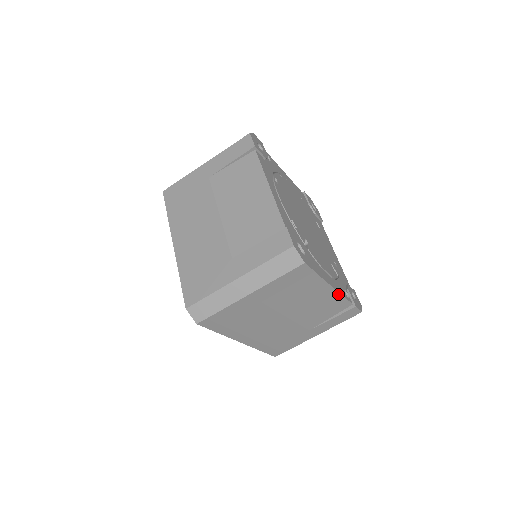
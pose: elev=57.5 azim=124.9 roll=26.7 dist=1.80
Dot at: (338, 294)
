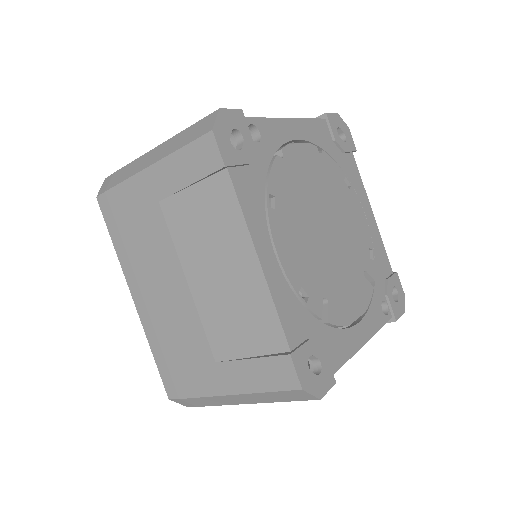
Dot at: (372, 335)
